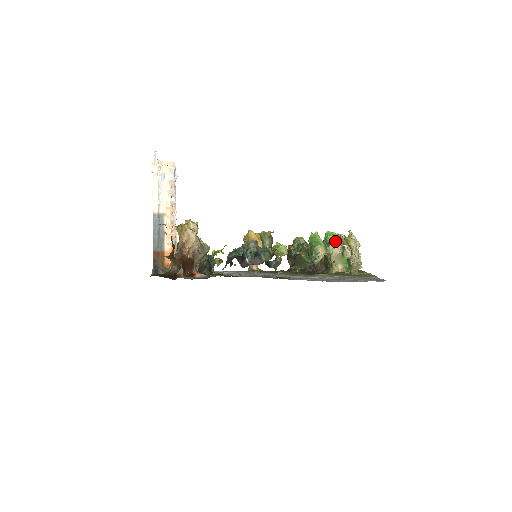
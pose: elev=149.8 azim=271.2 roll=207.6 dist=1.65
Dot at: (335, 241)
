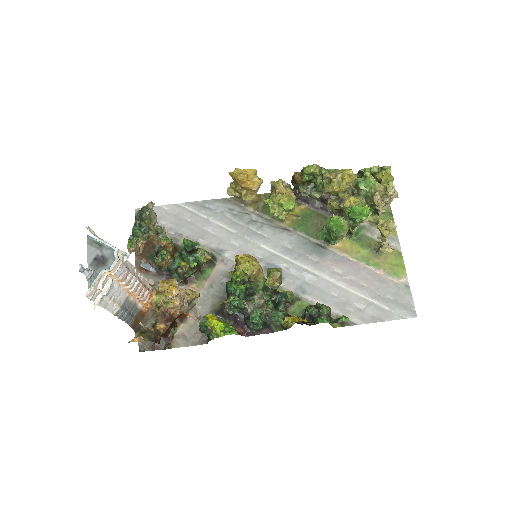
Dot at: (365, 219)
